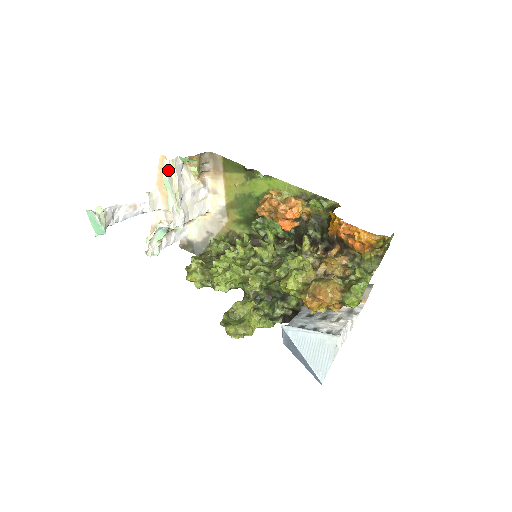
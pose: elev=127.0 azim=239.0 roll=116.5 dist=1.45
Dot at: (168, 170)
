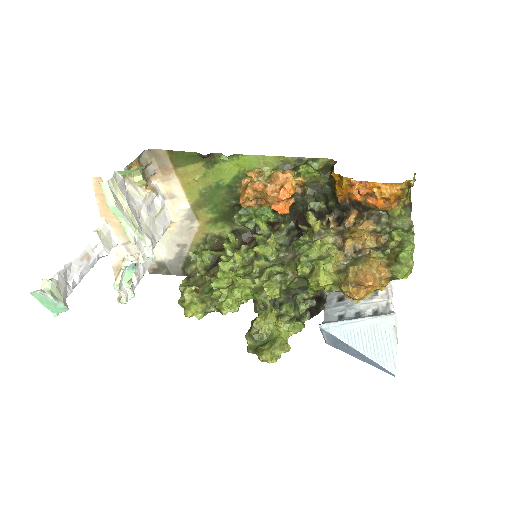
Dot at: (111, 194)
